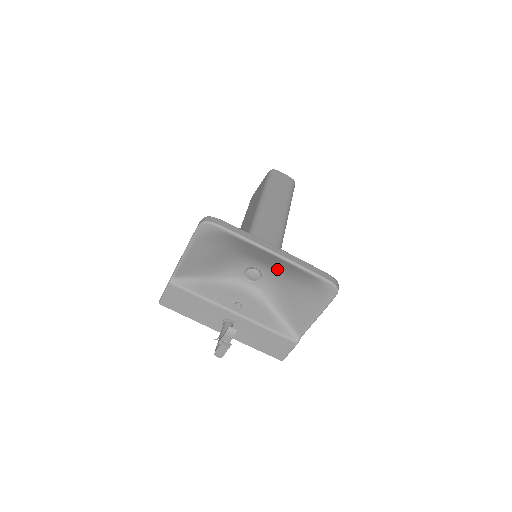
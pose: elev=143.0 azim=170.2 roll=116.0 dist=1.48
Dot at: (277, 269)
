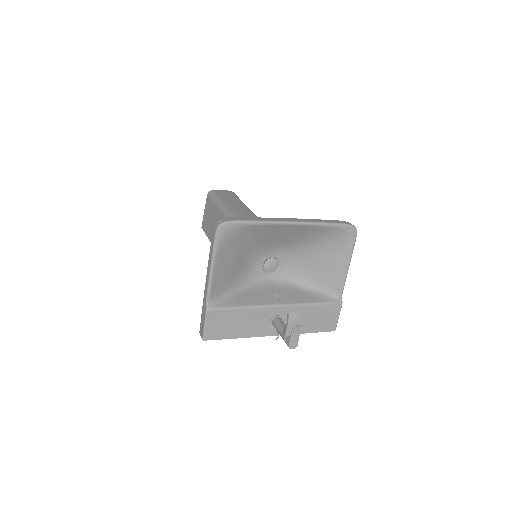
Dot at: (293, 244)
